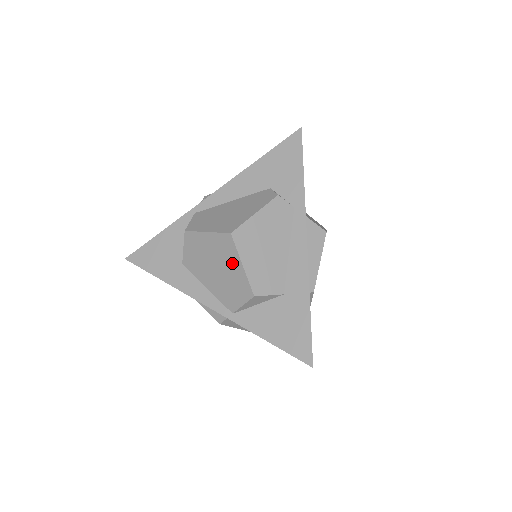
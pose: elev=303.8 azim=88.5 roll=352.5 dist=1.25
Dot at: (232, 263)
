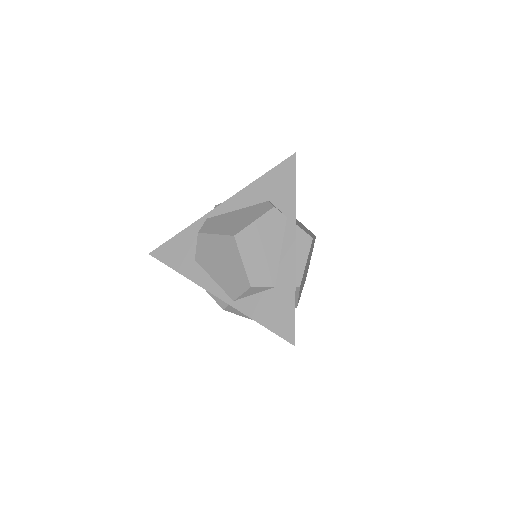
Dot at: (234, 260)
